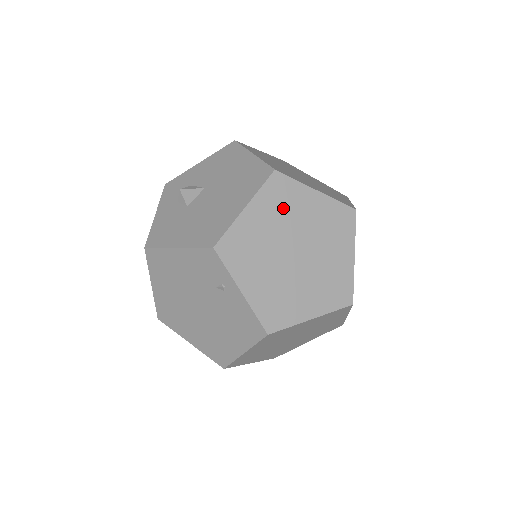
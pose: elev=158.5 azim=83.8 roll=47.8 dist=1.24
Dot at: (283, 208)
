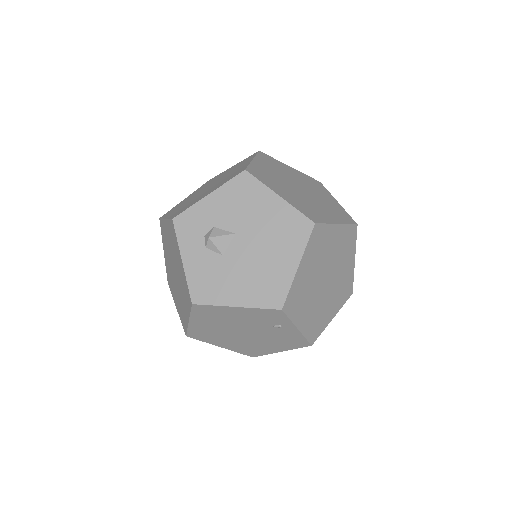
Dot at: (319, 251)
